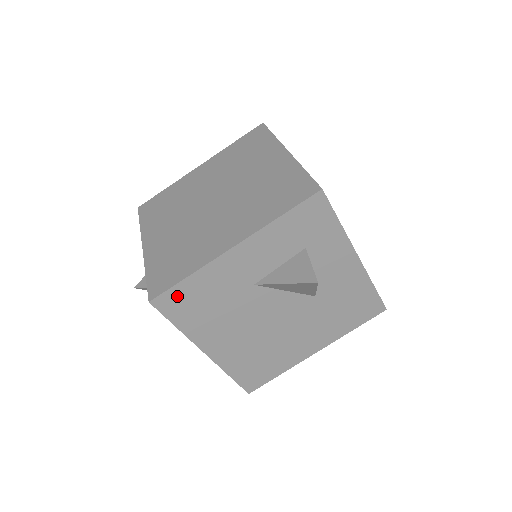
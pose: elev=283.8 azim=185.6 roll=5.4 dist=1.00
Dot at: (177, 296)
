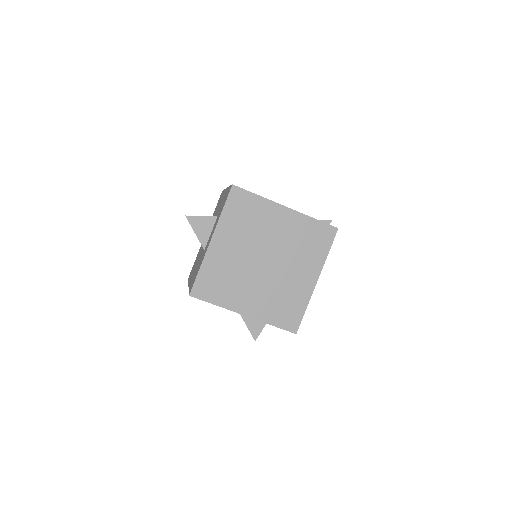
Dot at: occluded
